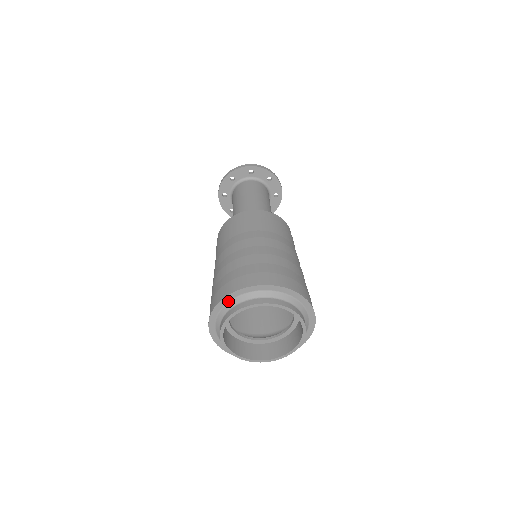
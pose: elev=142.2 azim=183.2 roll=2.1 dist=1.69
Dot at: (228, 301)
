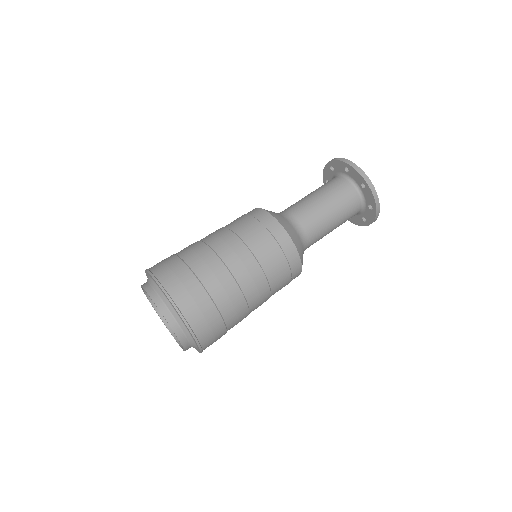
Dot at: (157, 284)
